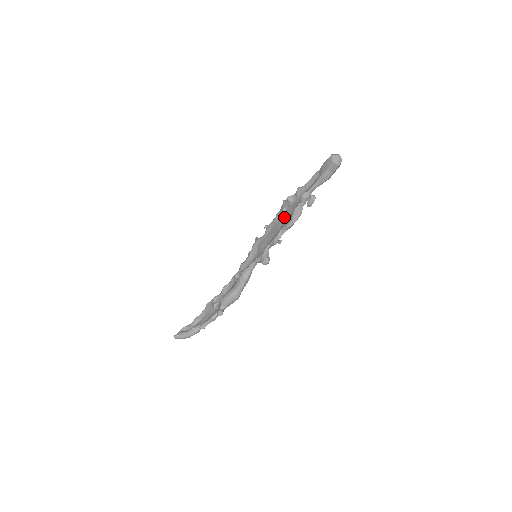
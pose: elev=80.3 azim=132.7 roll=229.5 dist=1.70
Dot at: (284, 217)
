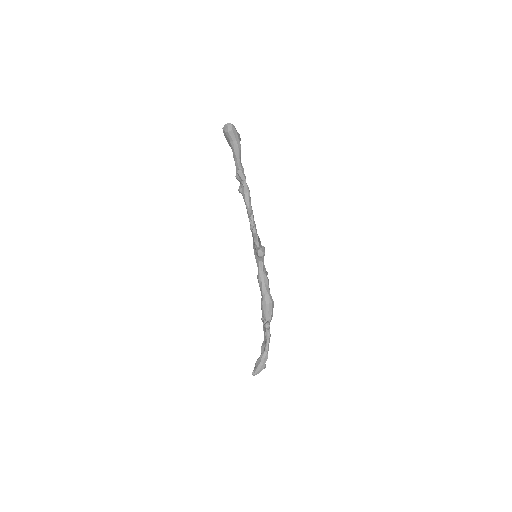
Dot at: occluded
